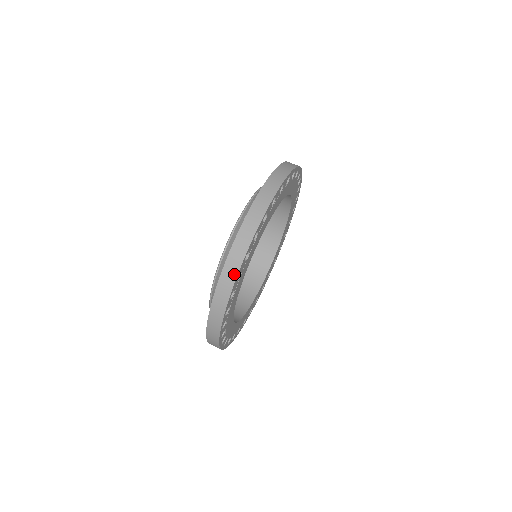
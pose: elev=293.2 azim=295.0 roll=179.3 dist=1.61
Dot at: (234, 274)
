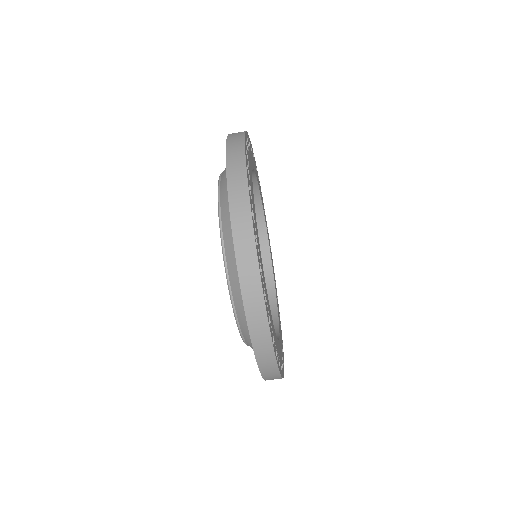
Dot at: occluded
